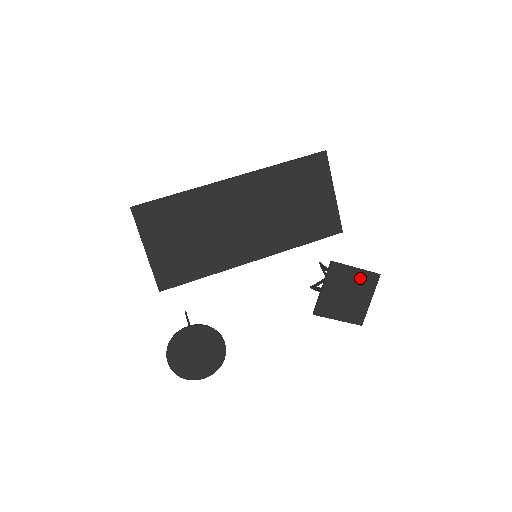
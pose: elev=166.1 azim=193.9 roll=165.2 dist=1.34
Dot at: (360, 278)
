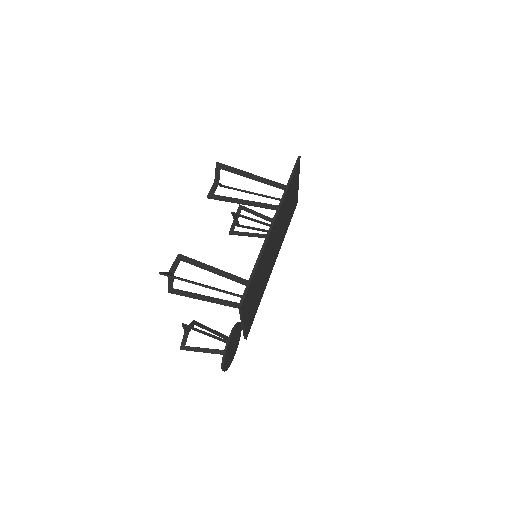
Dot at: occluded
